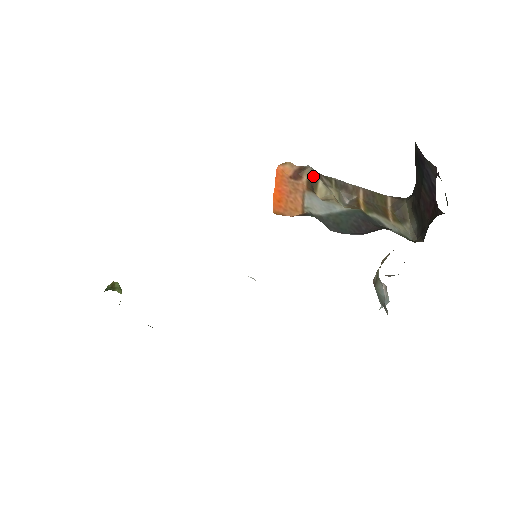
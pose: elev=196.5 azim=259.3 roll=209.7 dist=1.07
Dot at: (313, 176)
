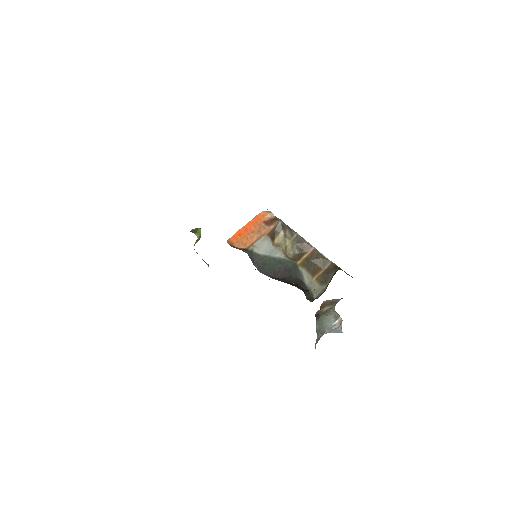
Dot at: (279, 227)
